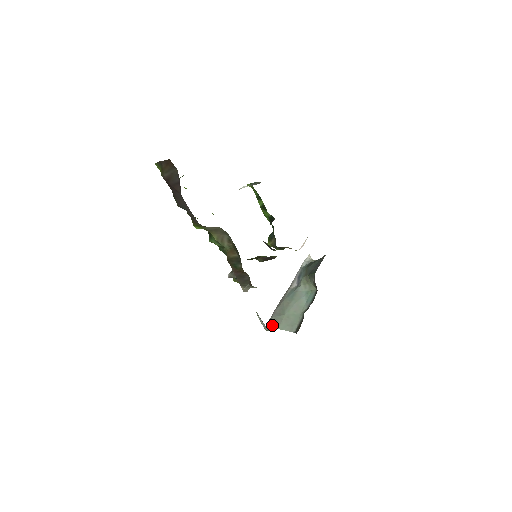
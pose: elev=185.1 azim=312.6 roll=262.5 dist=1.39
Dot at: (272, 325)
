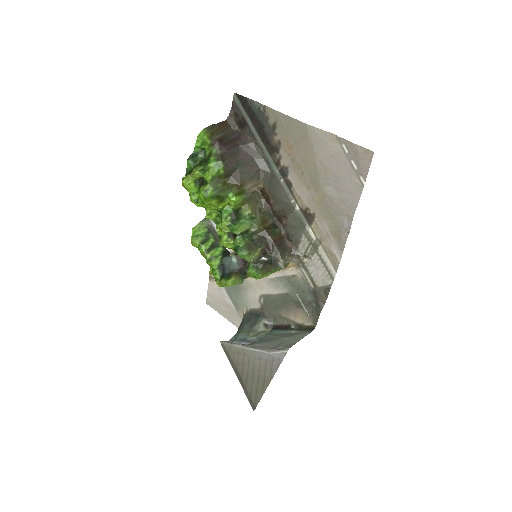
Dot at: (292, 344)
